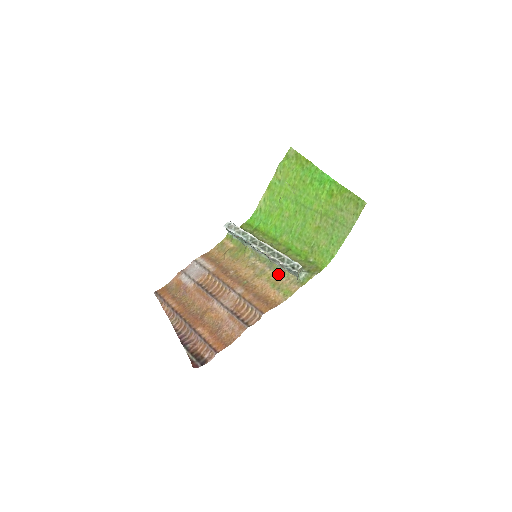
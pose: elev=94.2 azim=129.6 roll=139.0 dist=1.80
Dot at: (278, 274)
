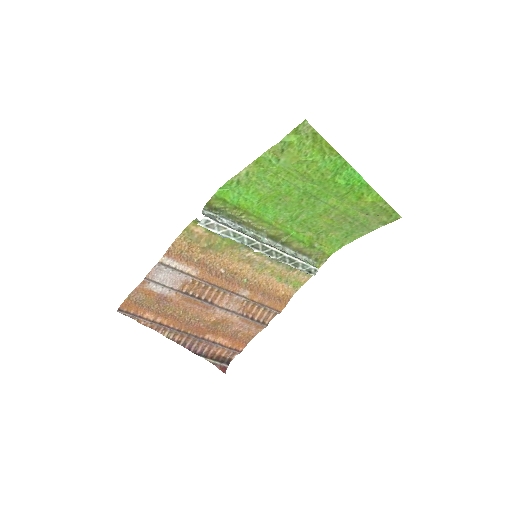
Dot at: (283, 267)
